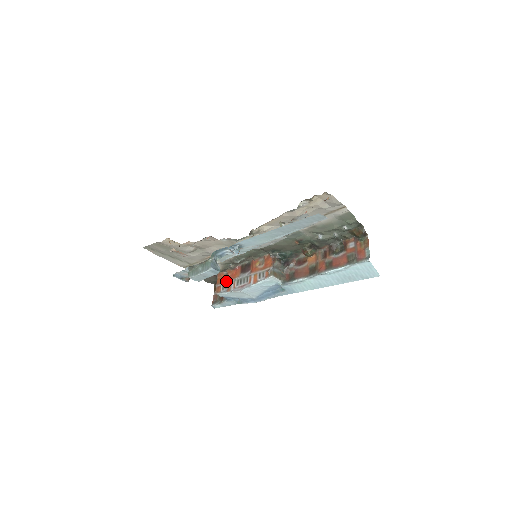
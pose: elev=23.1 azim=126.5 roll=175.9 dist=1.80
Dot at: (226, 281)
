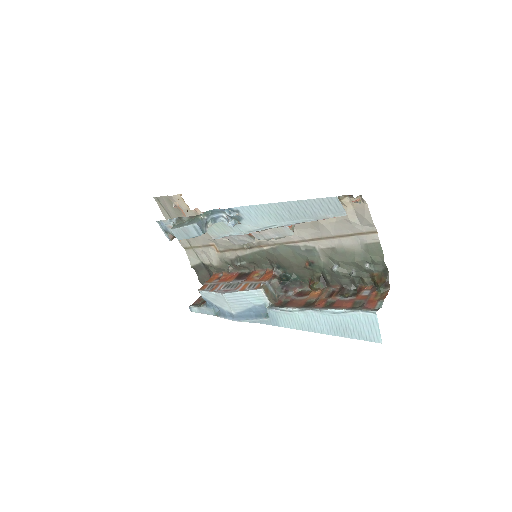
Dot at: (216, 282)
